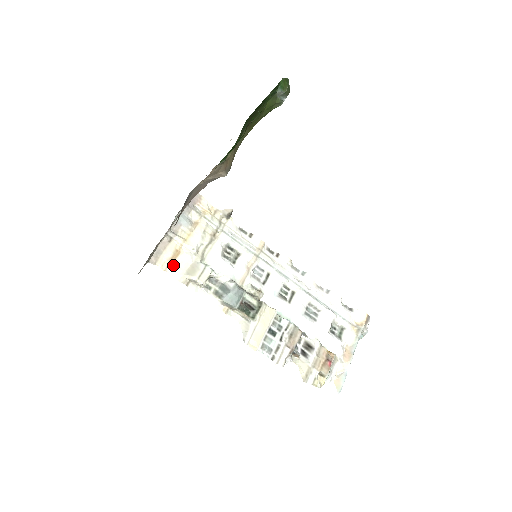
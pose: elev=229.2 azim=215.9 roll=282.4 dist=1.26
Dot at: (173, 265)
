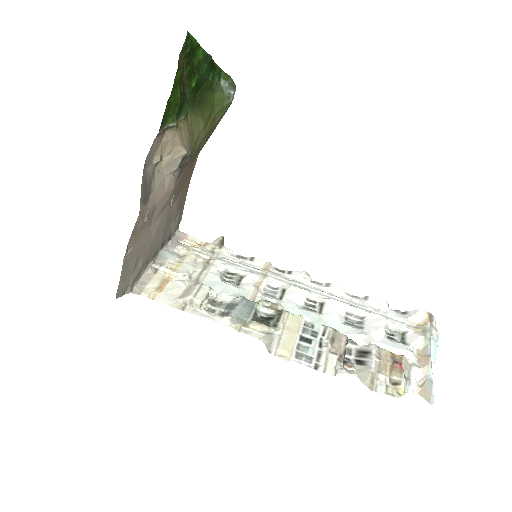
Dot at: (162, 293)
